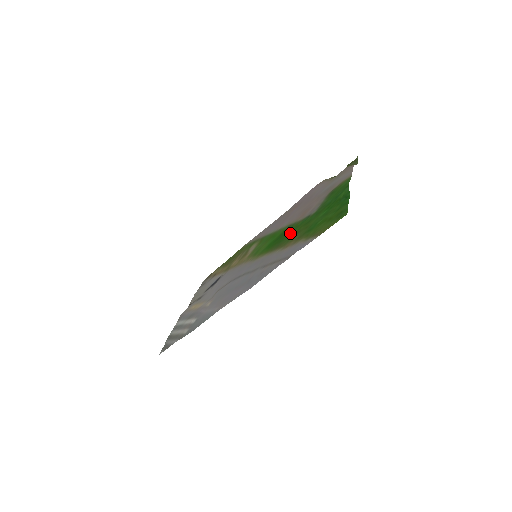
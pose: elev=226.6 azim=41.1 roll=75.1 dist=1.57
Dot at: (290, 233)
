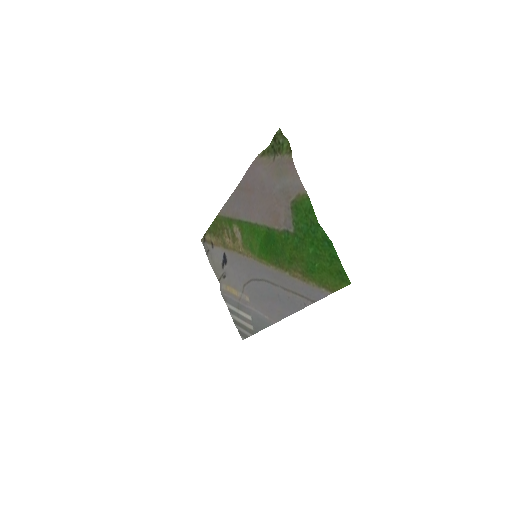
Dot at: (281, 248)
